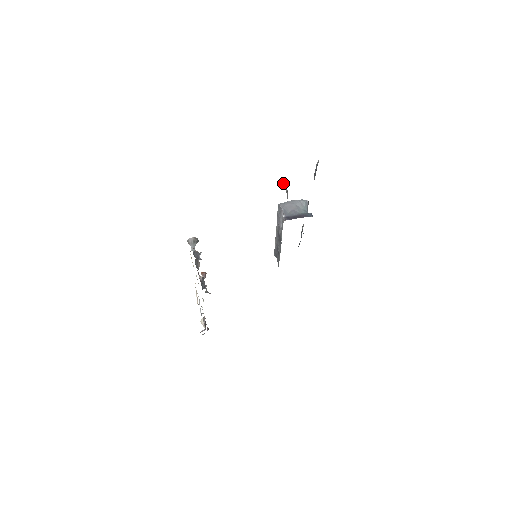
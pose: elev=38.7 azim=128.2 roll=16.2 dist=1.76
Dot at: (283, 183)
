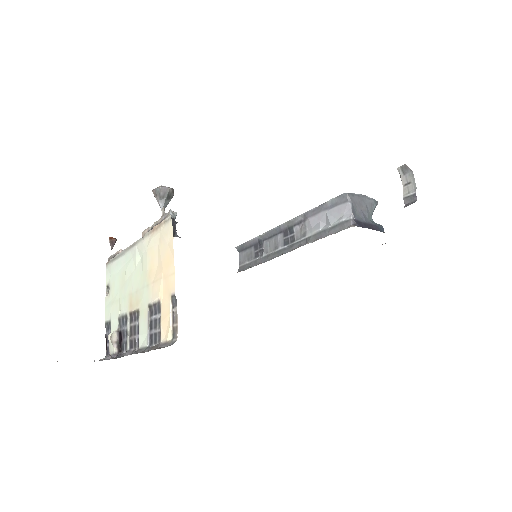
Dot at: (404, 170)
